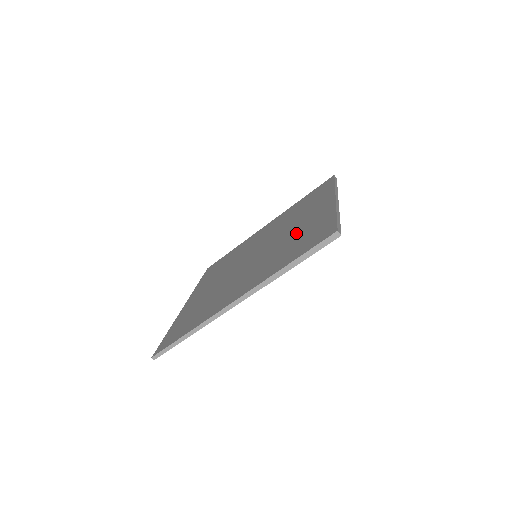
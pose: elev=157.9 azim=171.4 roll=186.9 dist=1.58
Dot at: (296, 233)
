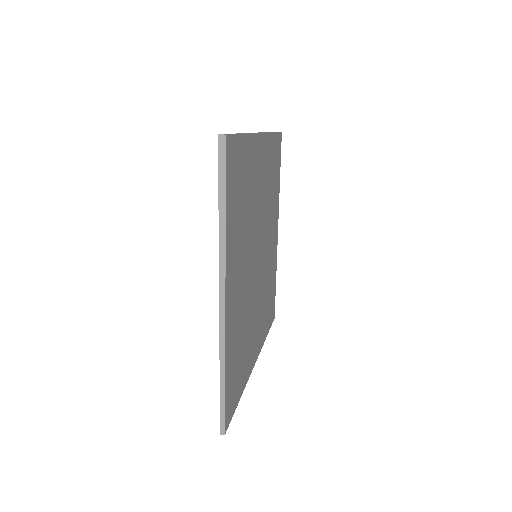
Dot at: occluded
